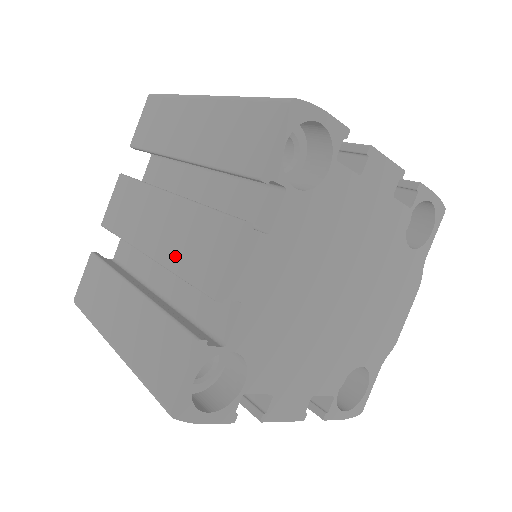
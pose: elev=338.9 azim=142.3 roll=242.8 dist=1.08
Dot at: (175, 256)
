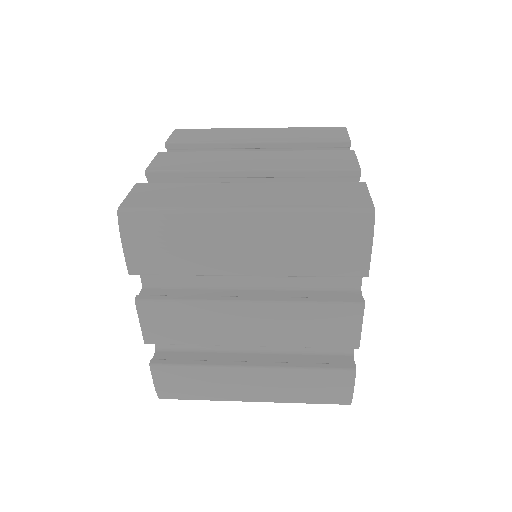
Dot at: (296, 165)
